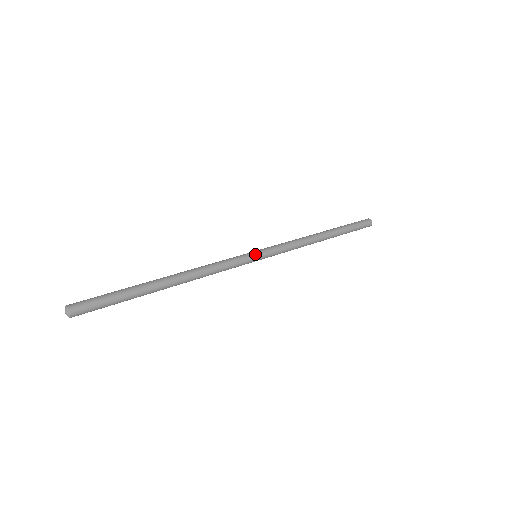
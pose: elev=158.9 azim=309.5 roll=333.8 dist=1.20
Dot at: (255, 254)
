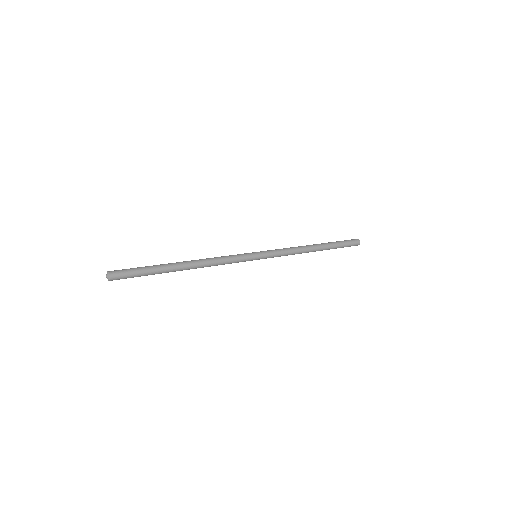
Dot at: (253, 252)
